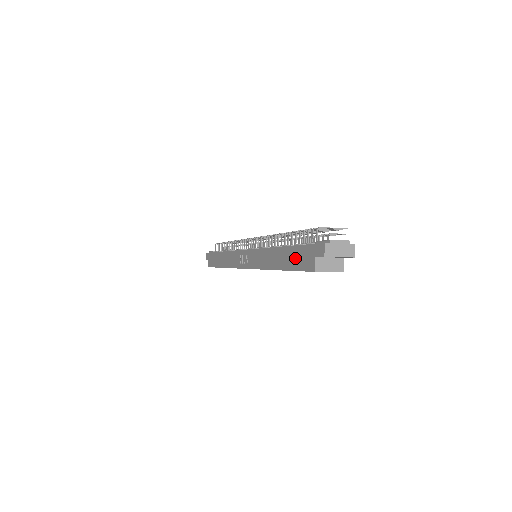
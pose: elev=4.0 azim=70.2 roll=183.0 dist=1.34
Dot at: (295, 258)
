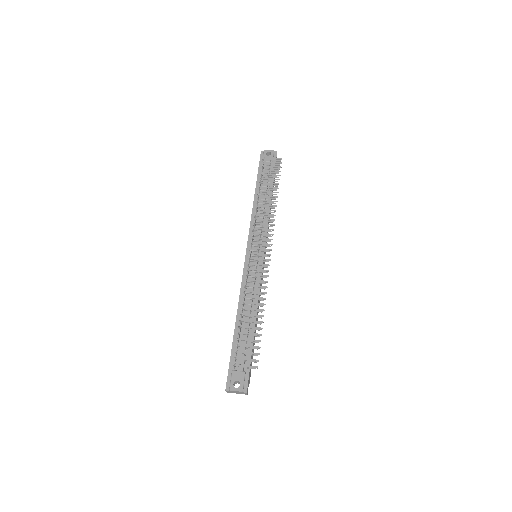
Dot at: occluded
